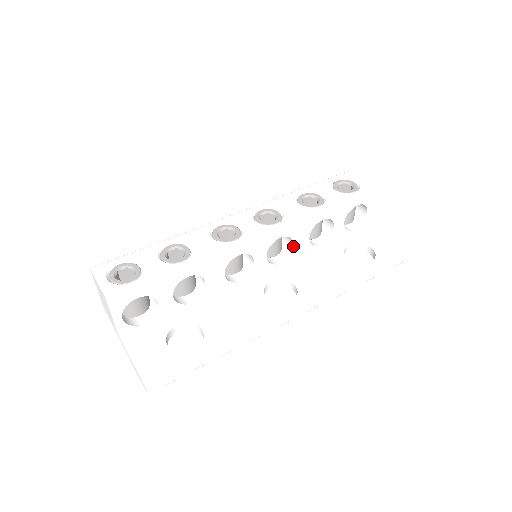
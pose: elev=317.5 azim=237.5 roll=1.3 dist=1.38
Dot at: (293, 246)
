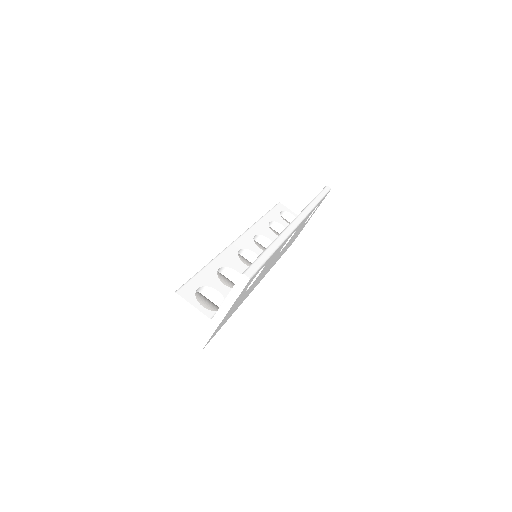
Dot at: (271, 240)
